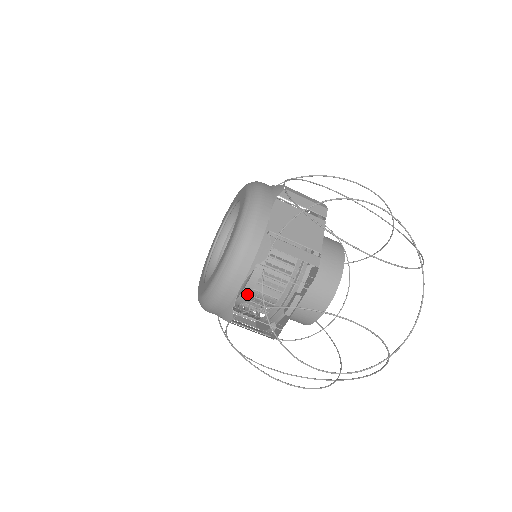
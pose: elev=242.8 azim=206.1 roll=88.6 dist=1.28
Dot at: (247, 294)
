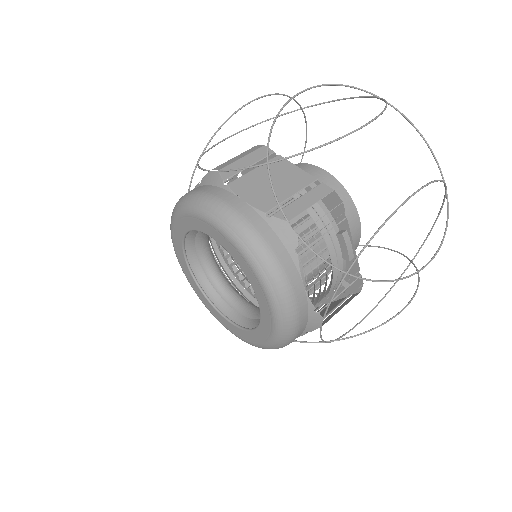
Dot at: occluded
